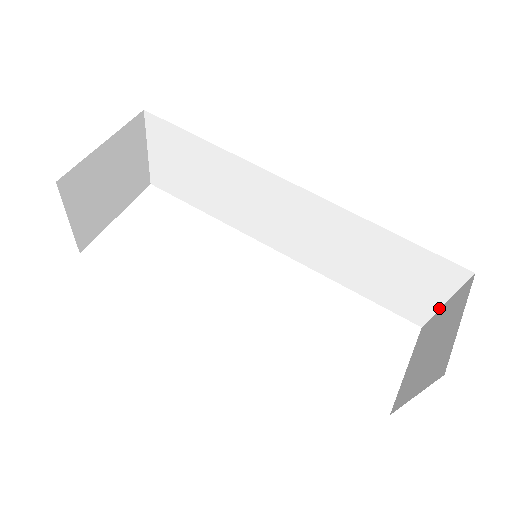
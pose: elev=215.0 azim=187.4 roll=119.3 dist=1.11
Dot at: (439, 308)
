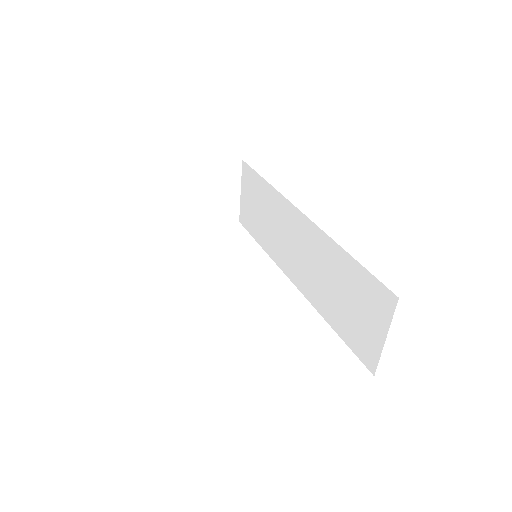
Dot at: (382, 347)
